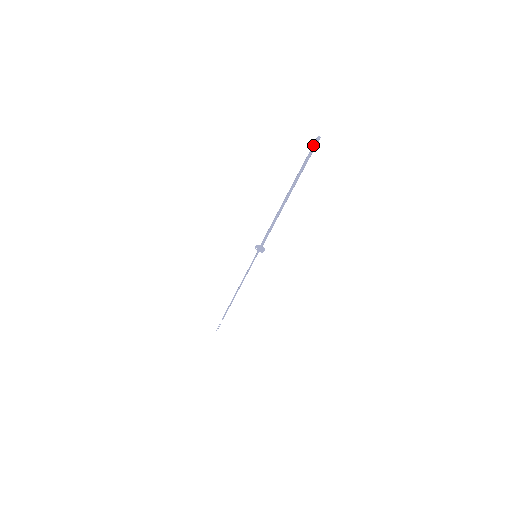
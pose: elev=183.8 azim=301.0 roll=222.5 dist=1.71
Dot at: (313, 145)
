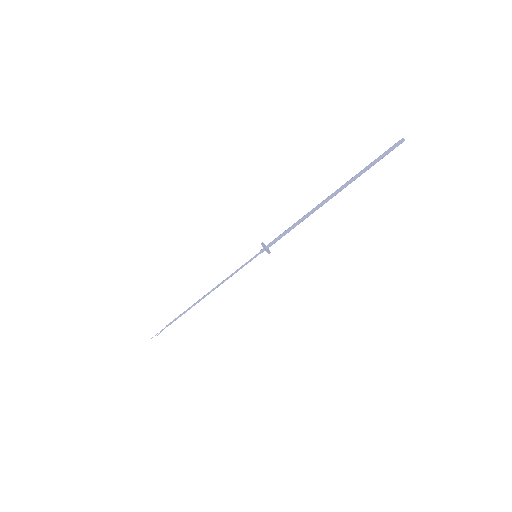
Dot at: (392, 146)
